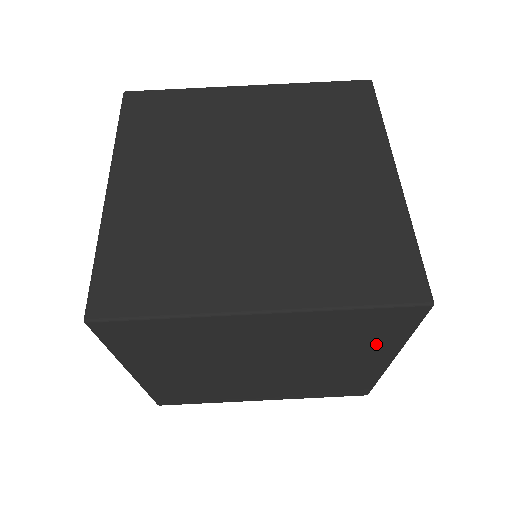
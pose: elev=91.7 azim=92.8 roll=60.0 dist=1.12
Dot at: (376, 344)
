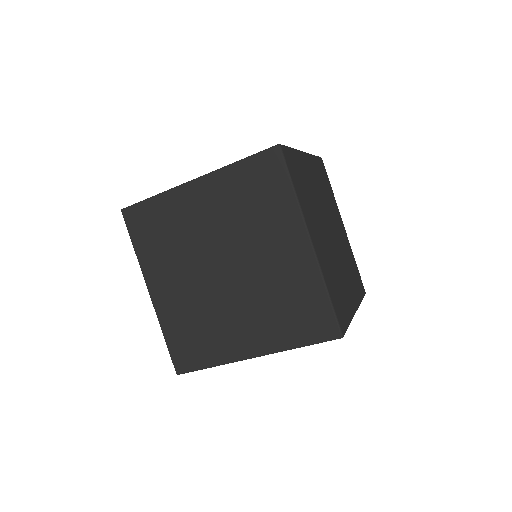
Dot at: occluded
